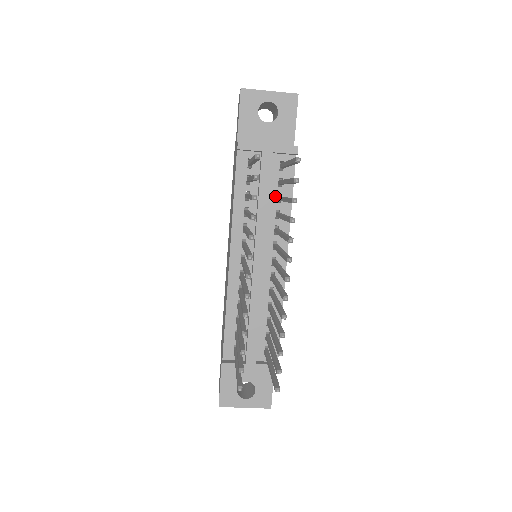
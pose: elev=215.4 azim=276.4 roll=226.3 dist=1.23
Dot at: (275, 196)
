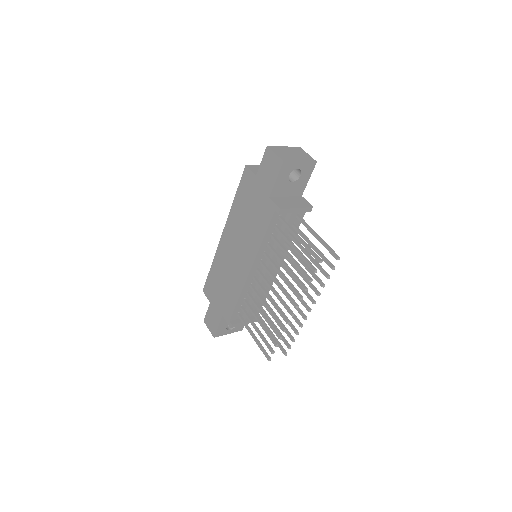
Dot at: occluded
